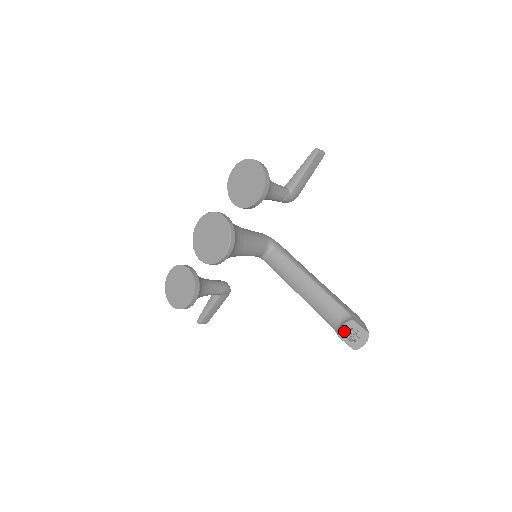
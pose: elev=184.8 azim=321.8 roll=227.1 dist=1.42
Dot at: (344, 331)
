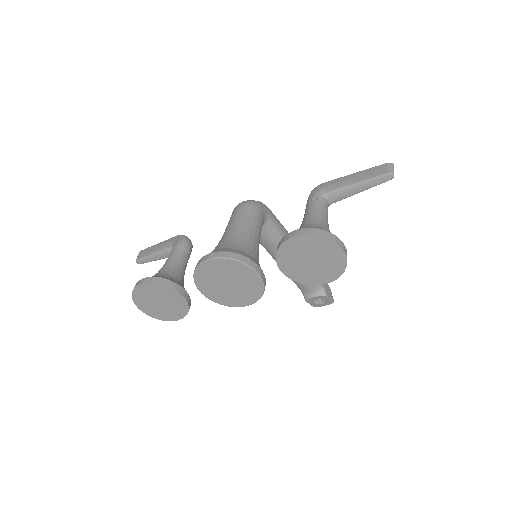
Dot at: (313, 299)
